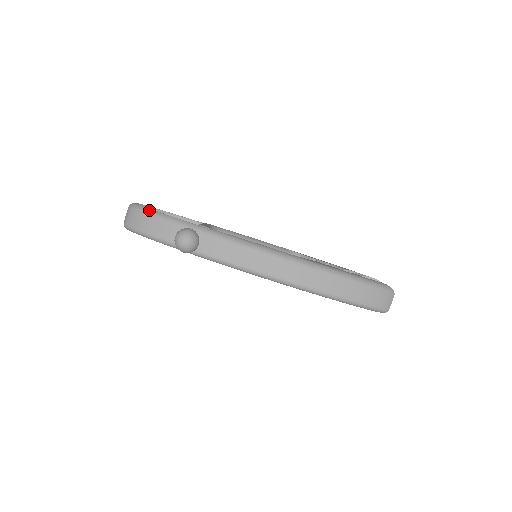
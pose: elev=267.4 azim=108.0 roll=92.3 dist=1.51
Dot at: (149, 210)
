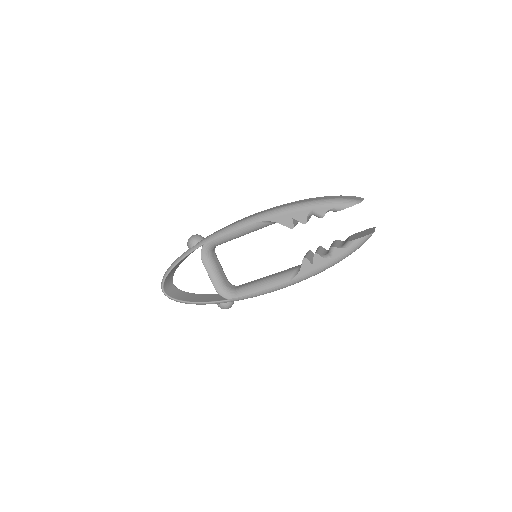
Dot at: occluded
